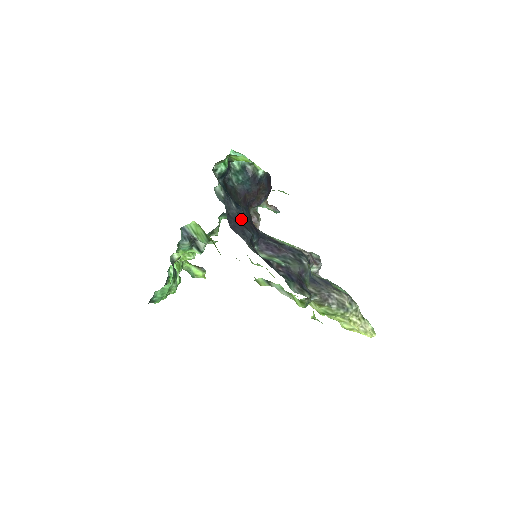
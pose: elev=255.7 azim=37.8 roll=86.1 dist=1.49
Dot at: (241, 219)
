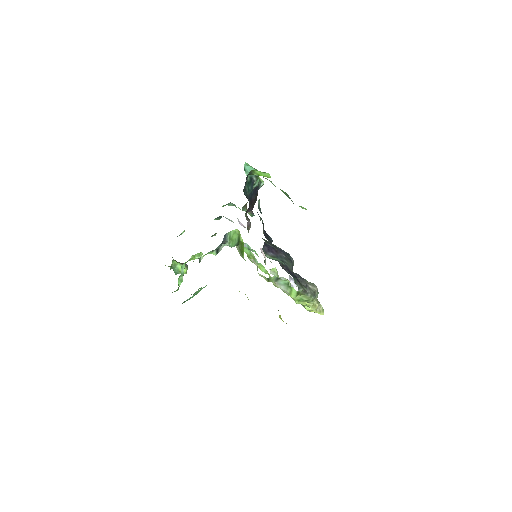
Dot at: occluded
